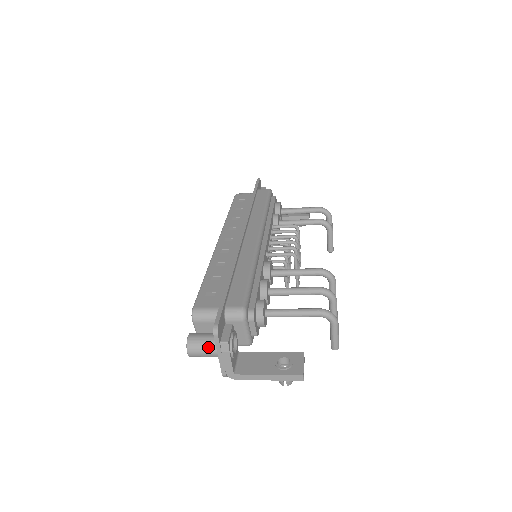
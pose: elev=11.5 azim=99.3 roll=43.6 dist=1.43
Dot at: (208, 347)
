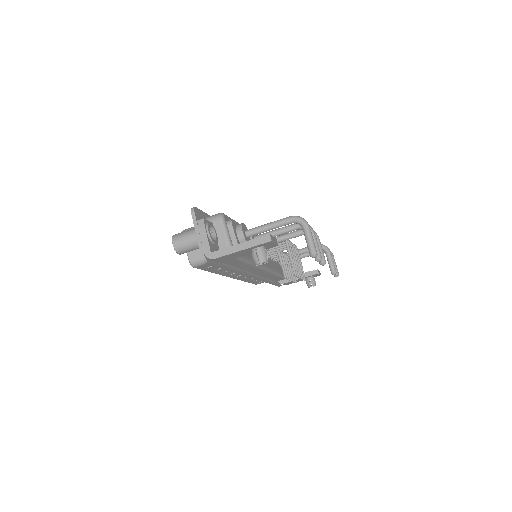
Dot at: (189, 232)
